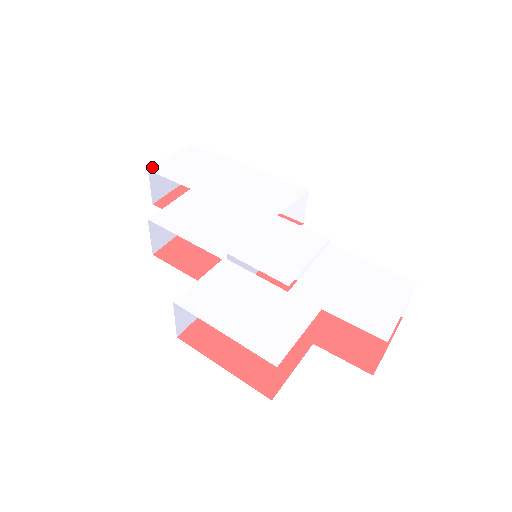
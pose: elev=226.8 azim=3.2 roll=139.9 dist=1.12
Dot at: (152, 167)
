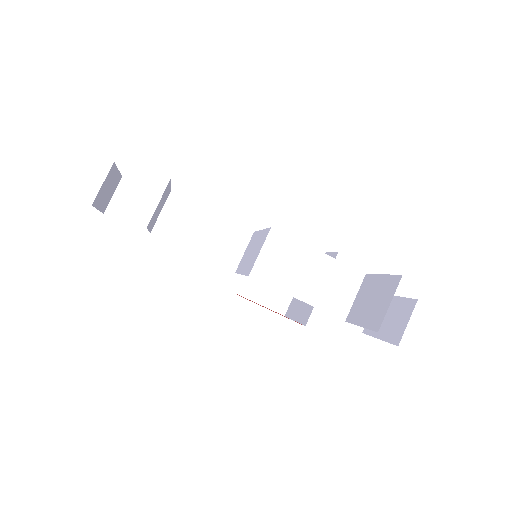
Dot at: (114, 163)
